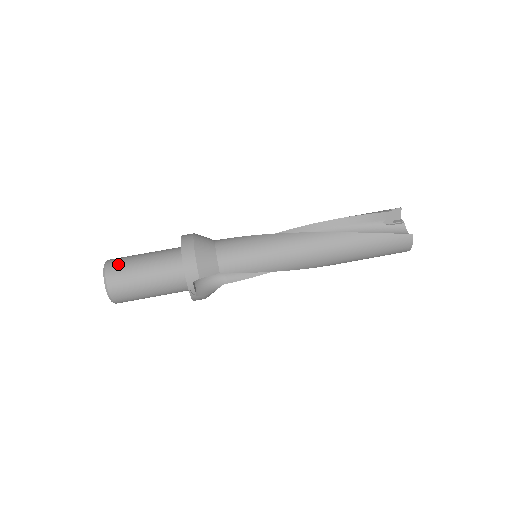
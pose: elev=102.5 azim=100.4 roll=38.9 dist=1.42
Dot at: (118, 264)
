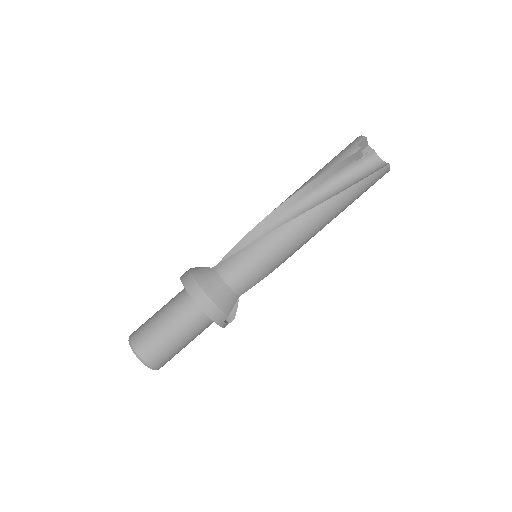
Dot at: (146, 344)
